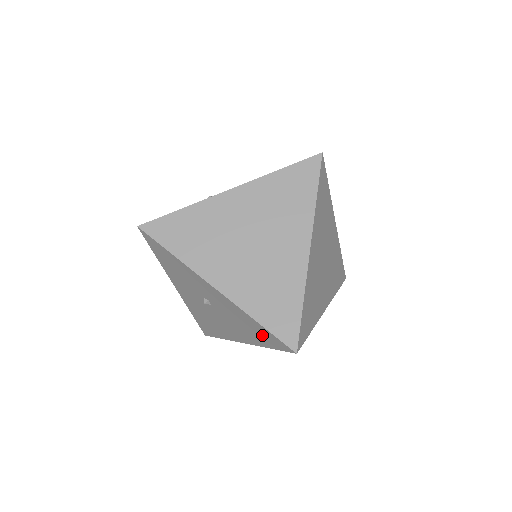
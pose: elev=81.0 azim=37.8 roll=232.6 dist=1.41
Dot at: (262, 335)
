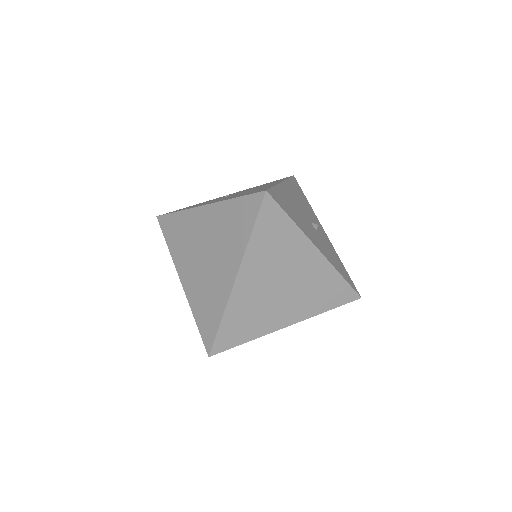
Dot at: occluded
